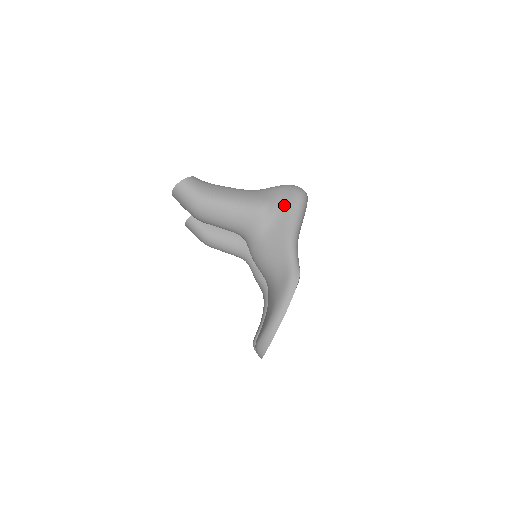
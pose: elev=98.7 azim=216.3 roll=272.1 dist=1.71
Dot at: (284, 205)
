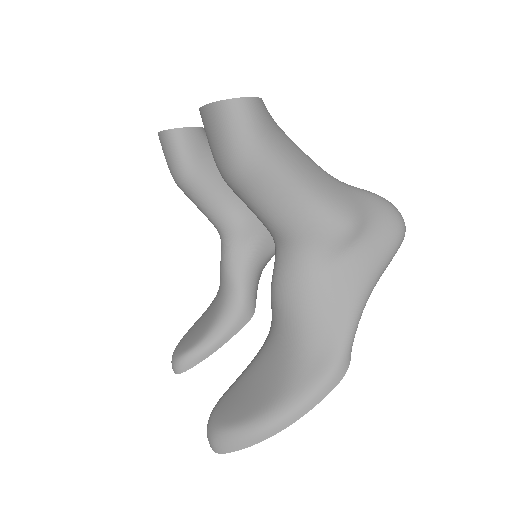
Dot at: (375, 237)
